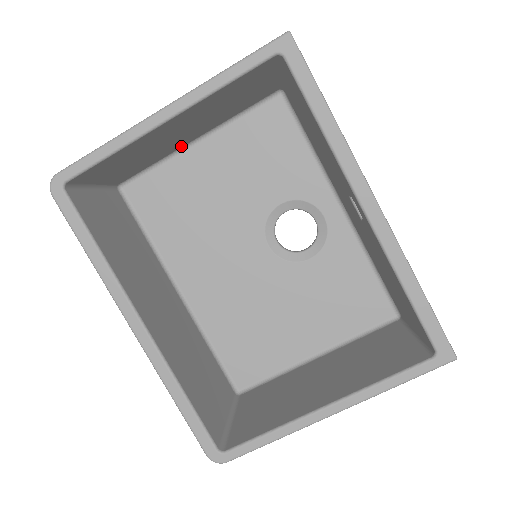
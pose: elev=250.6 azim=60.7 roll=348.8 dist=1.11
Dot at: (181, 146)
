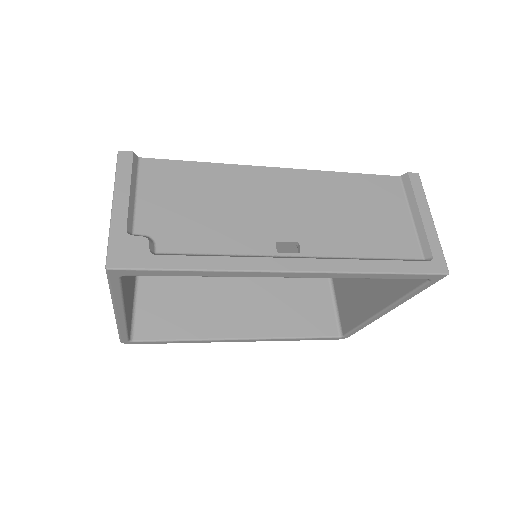
Dot at: occluded
